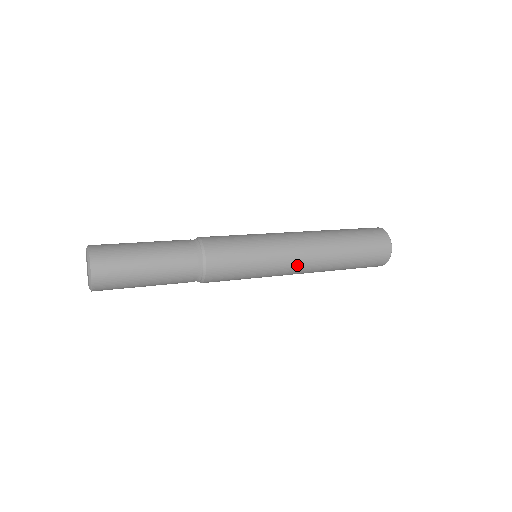
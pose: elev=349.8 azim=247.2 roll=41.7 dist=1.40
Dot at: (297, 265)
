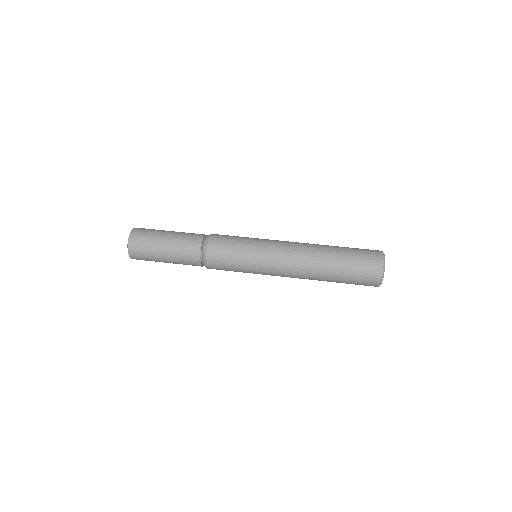
Dot at: (283, 276)
